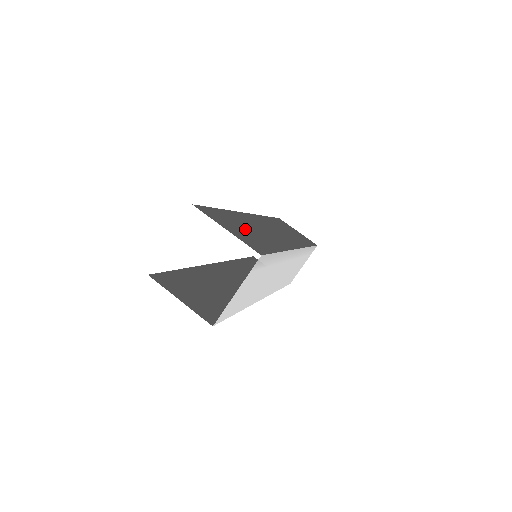
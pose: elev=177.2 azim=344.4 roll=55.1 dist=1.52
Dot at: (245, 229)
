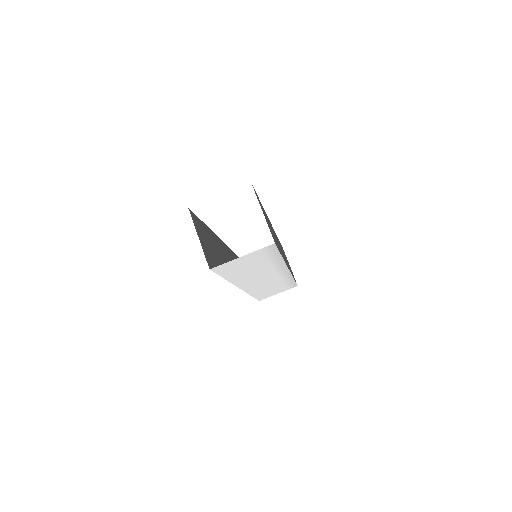
Dot at: (269, 225)
